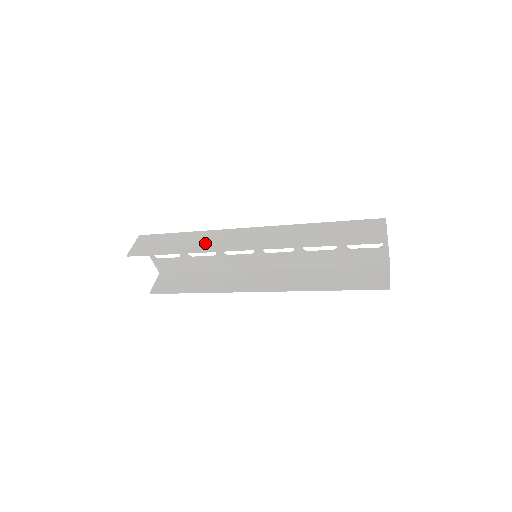
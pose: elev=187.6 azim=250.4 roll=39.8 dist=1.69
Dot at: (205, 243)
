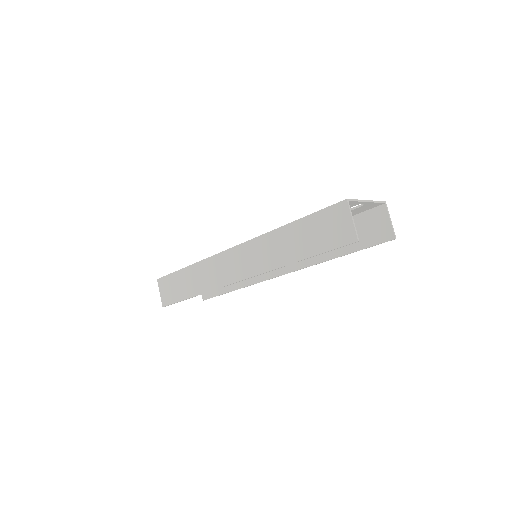
Dot at: (207, 279)
